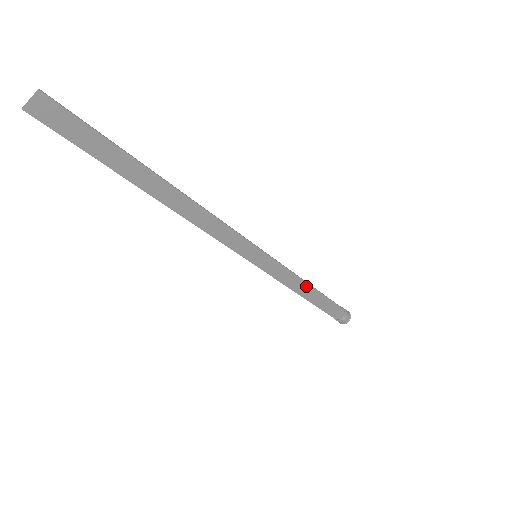
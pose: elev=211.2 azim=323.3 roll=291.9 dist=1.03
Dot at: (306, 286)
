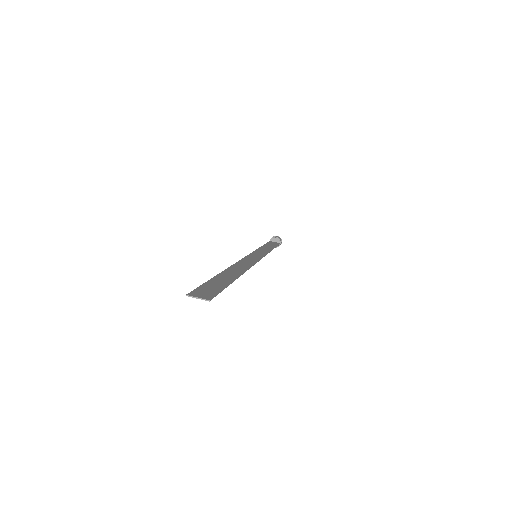
Dot at: occluded
